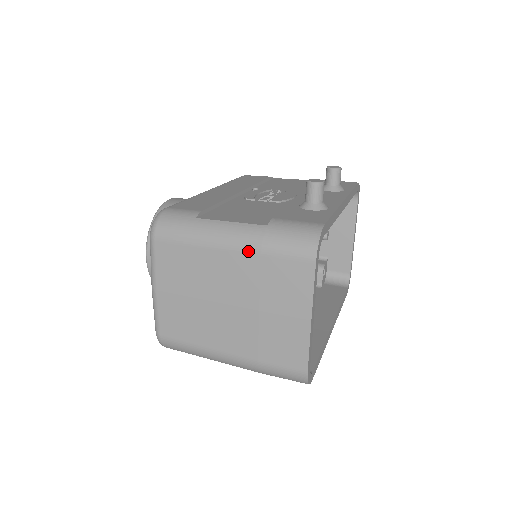
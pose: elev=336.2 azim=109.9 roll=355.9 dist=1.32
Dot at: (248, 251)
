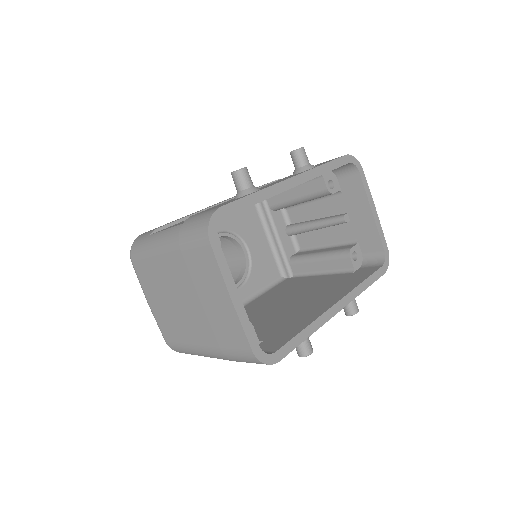
Dot at: (174, 250)
